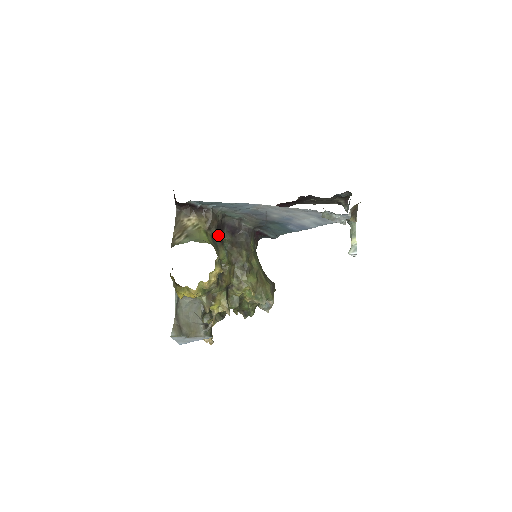
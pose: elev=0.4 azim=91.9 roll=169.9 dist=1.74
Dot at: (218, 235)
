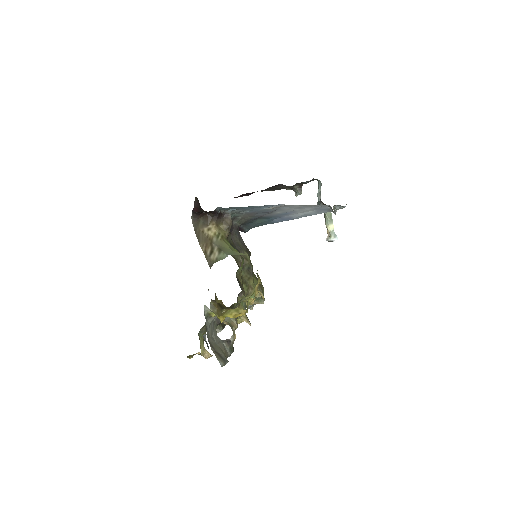
Dot at: occluded
